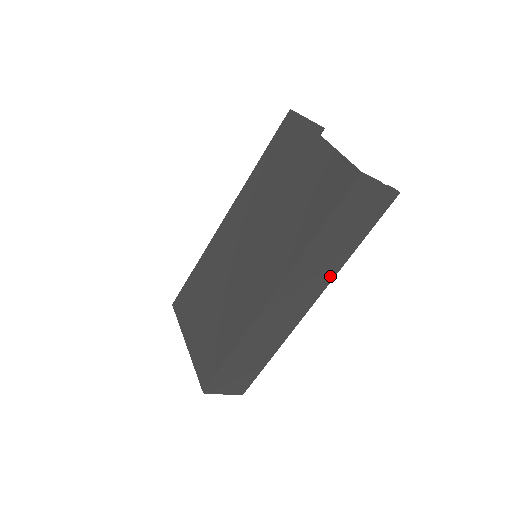
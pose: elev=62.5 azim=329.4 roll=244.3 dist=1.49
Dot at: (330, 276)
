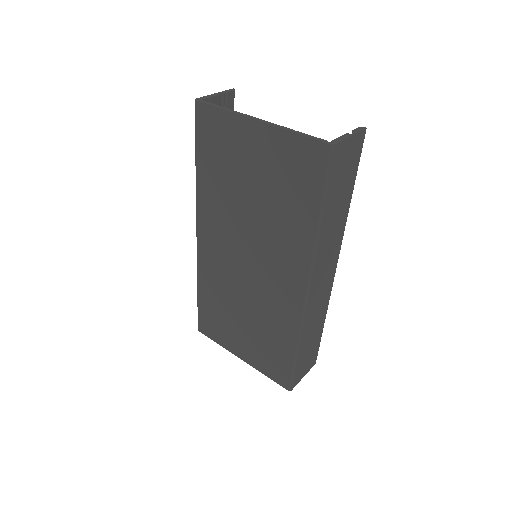
Dot at: (340, 236)
